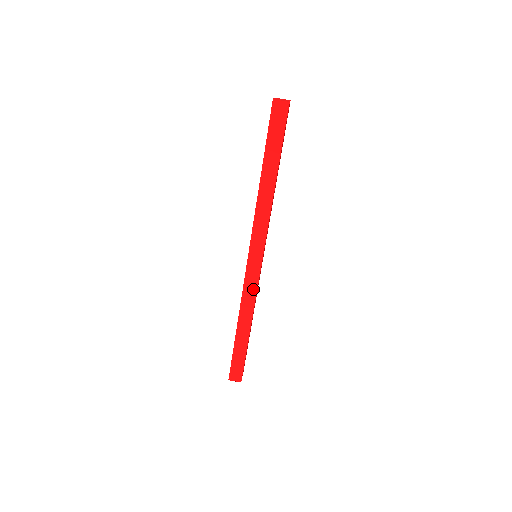
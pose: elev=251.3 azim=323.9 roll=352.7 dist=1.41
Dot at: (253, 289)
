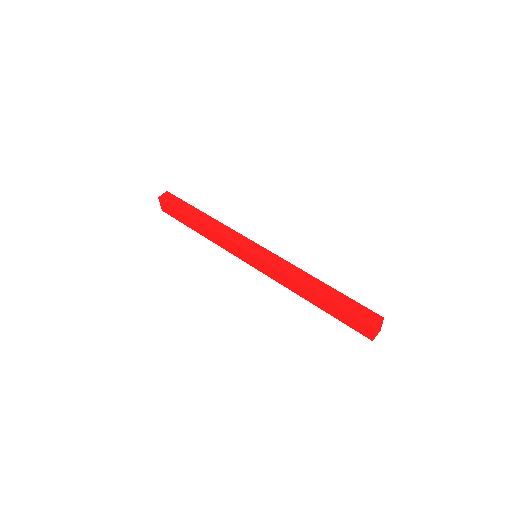
Dot at: (280, 261)
